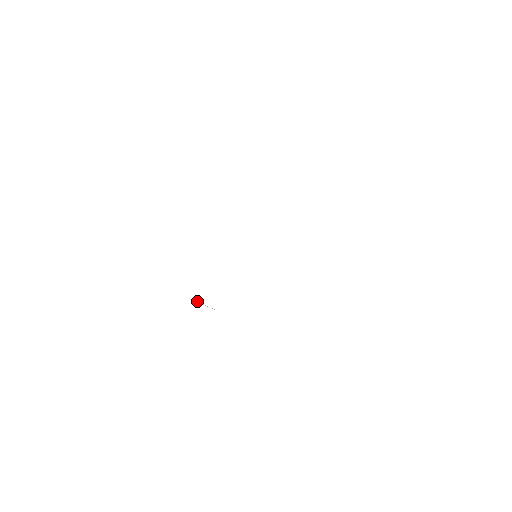
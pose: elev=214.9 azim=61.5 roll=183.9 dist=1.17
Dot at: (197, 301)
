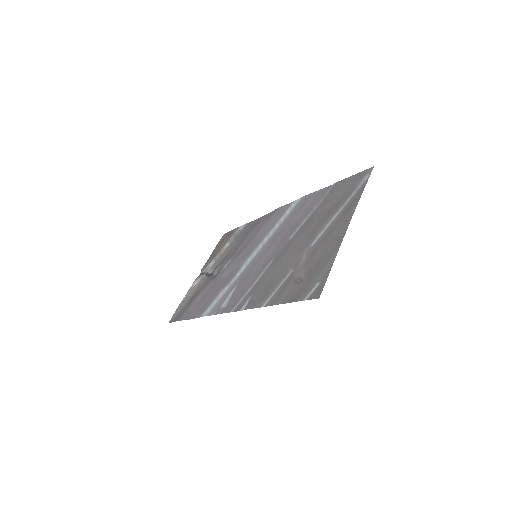
Dot at: (230, 243)
